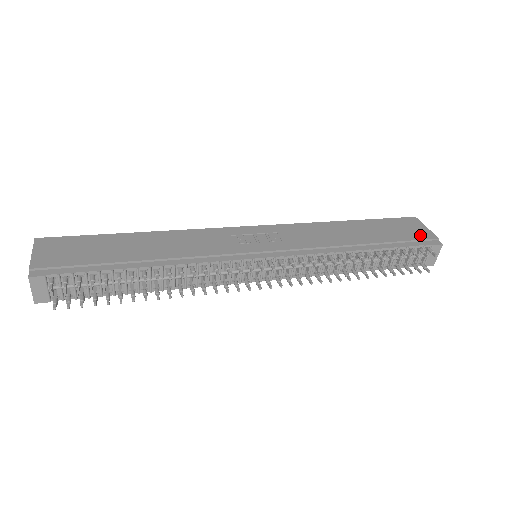
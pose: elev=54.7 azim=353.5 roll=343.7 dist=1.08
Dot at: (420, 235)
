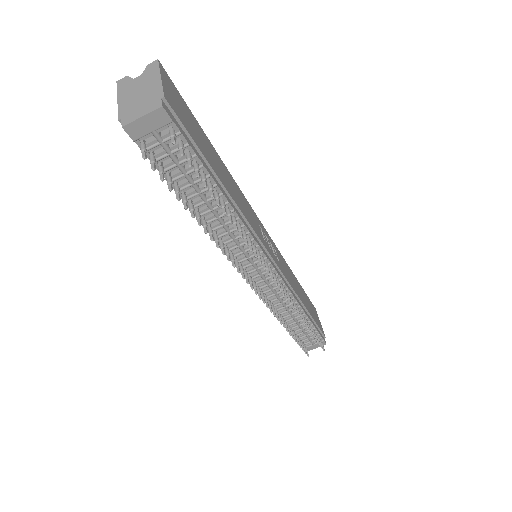
Dot at: occluded
